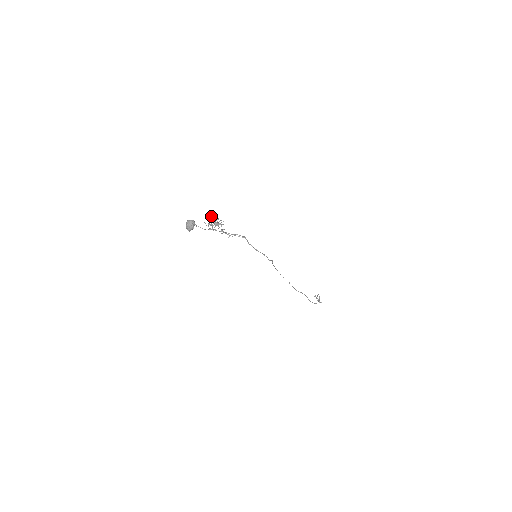
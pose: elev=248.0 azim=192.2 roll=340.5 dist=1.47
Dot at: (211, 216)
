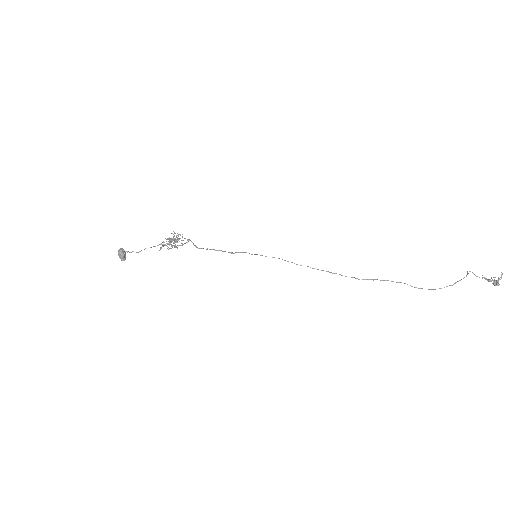
Dot at: occluded
